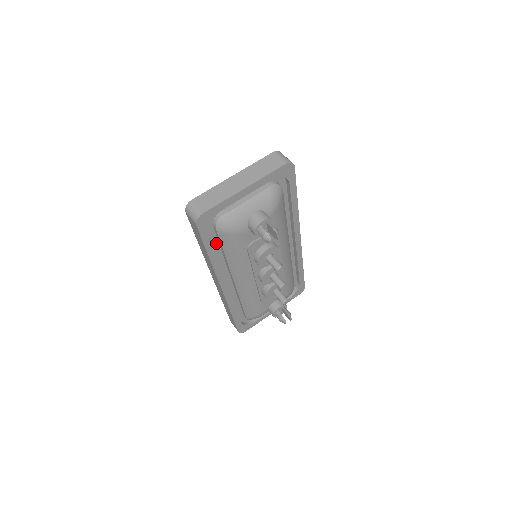
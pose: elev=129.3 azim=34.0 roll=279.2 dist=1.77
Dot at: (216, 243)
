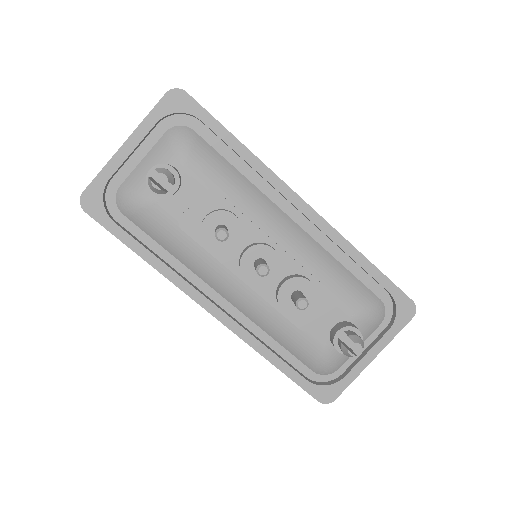
Dot at: (149, 239)
